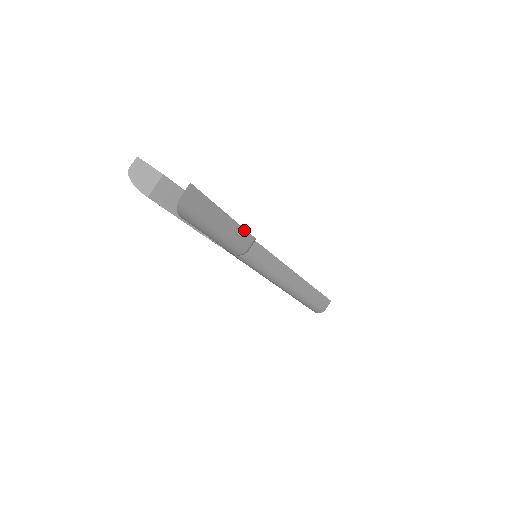
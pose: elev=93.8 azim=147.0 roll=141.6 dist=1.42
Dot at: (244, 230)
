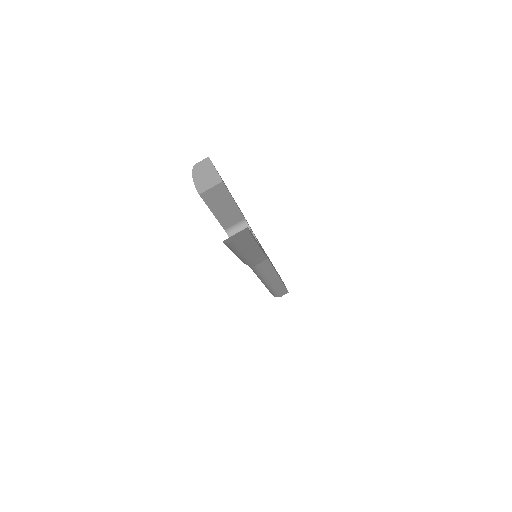
Dot at: (264, 255)
